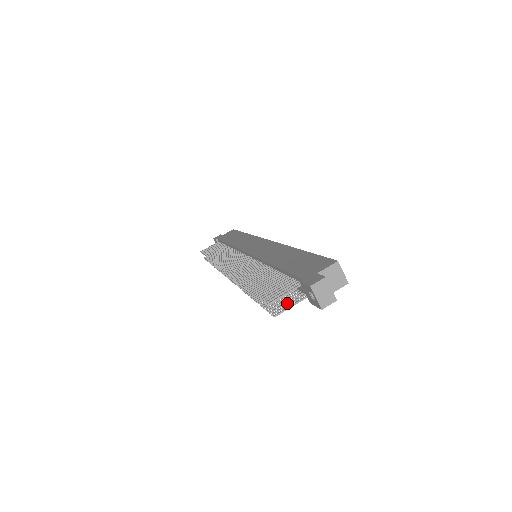
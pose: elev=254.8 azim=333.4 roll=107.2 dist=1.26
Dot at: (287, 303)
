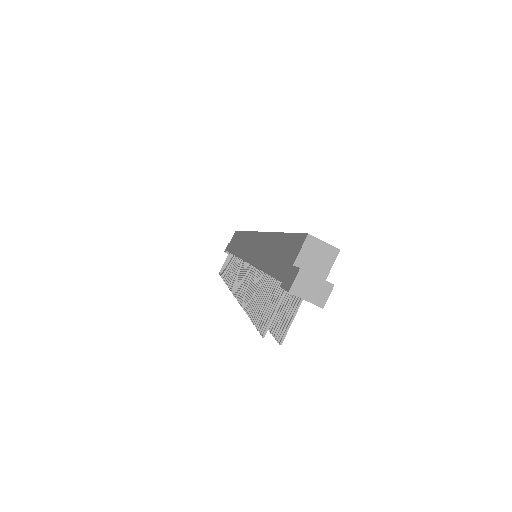
Dot at: (288, 315)
